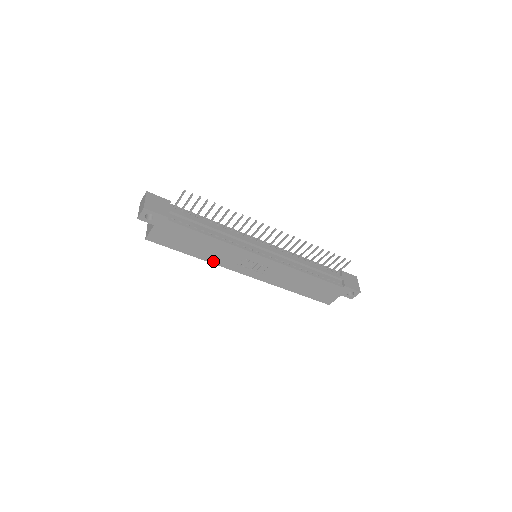
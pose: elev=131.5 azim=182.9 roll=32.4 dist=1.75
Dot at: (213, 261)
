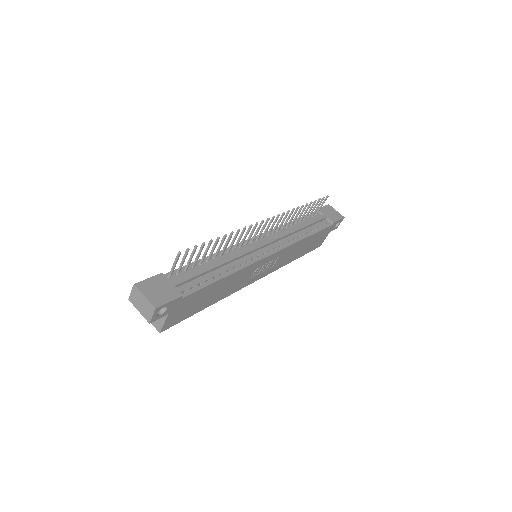
Dot at: (227, 294)
